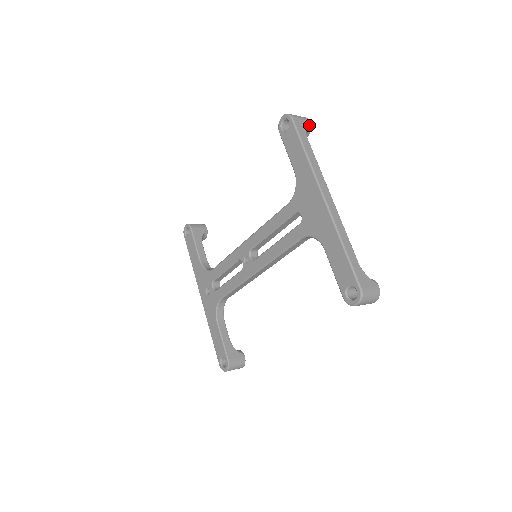
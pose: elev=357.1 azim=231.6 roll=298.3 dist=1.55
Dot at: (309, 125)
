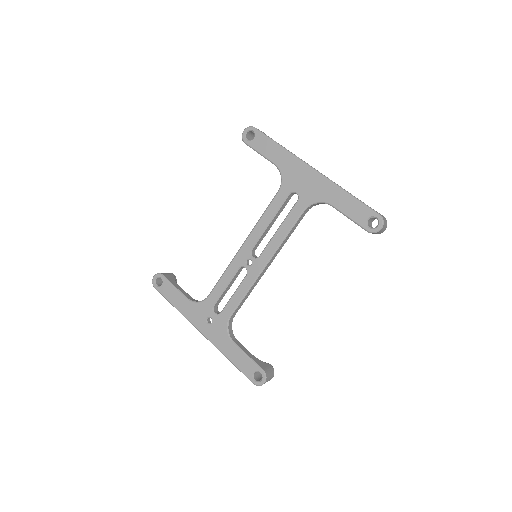
Dot at: occluded
